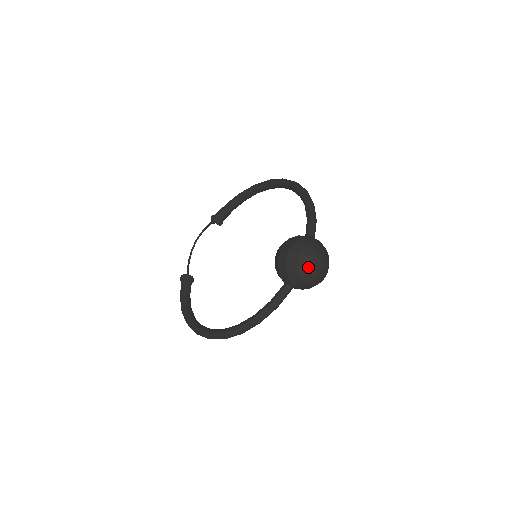
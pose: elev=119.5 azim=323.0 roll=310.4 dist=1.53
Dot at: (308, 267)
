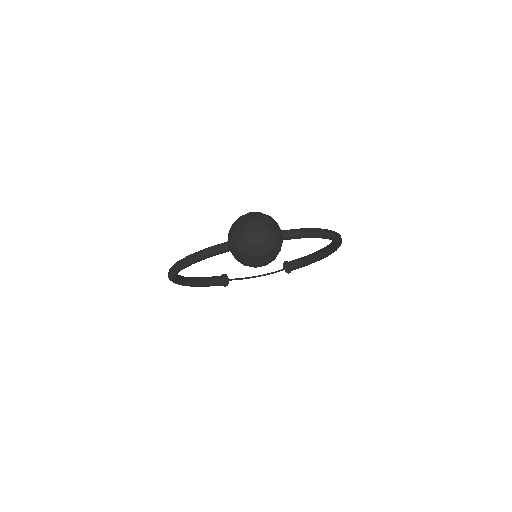
Dot at: (244, 224)
